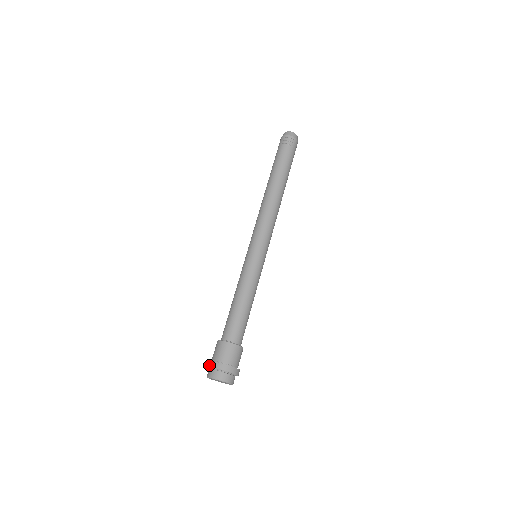
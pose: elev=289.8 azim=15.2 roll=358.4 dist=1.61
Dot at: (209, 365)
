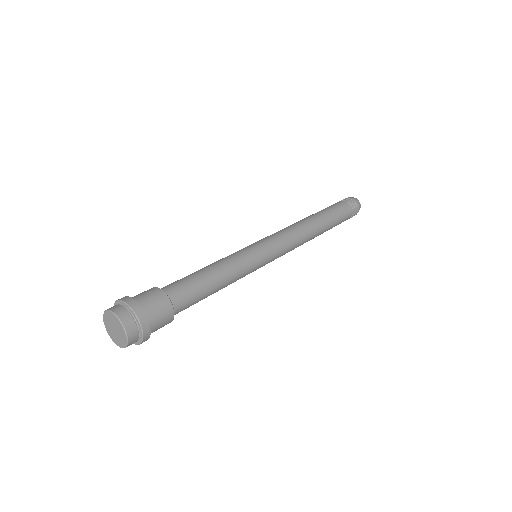
Dot at: occluded
